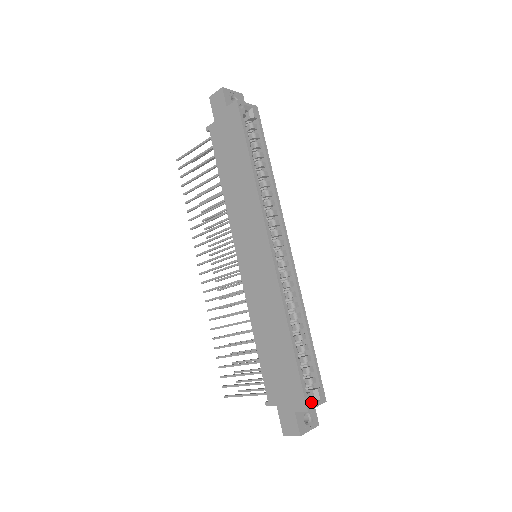
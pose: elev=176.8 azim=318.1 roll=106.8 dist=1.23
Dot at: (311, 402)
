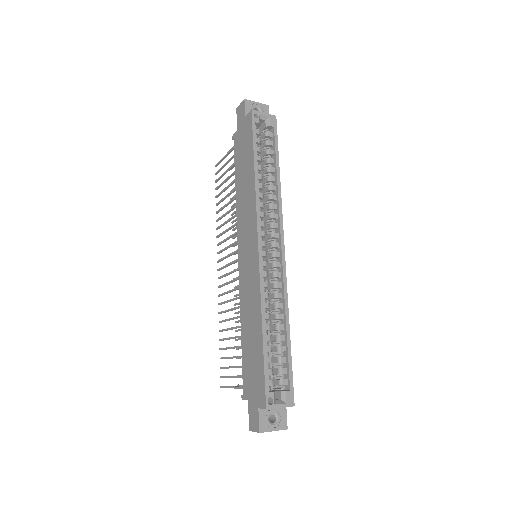
Dot at: (273, 401)
